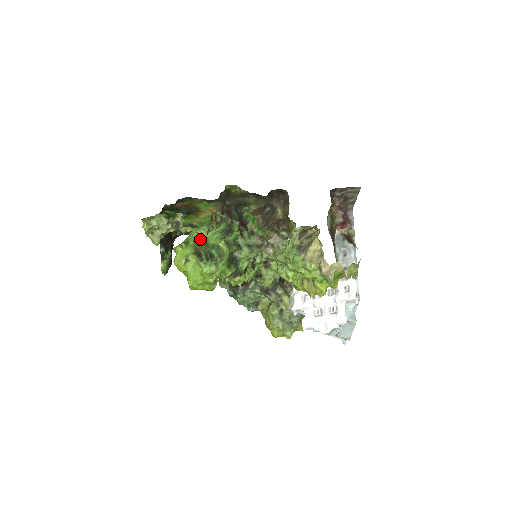
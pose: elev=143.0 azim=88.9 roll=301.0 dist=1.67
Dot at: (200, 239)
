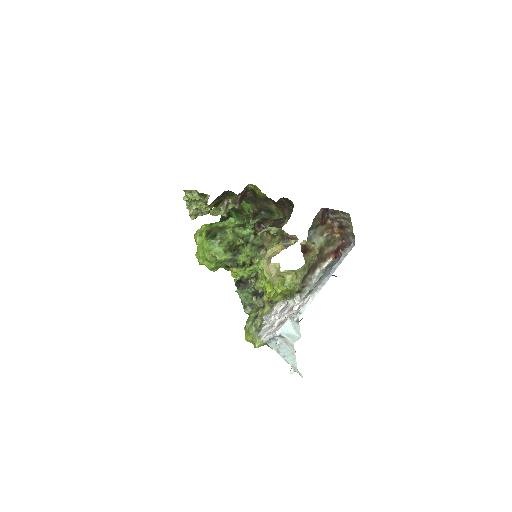
Dot at: (223, 226)
